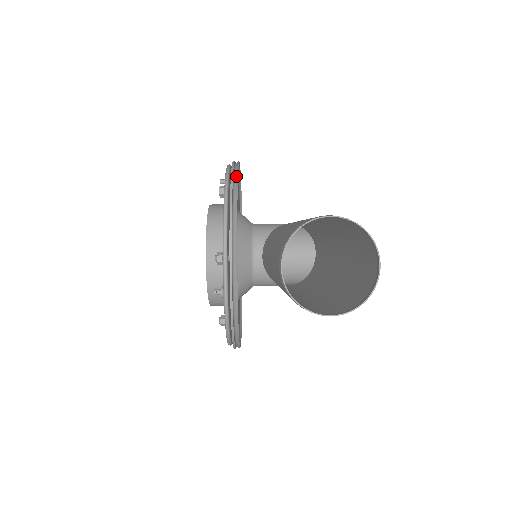
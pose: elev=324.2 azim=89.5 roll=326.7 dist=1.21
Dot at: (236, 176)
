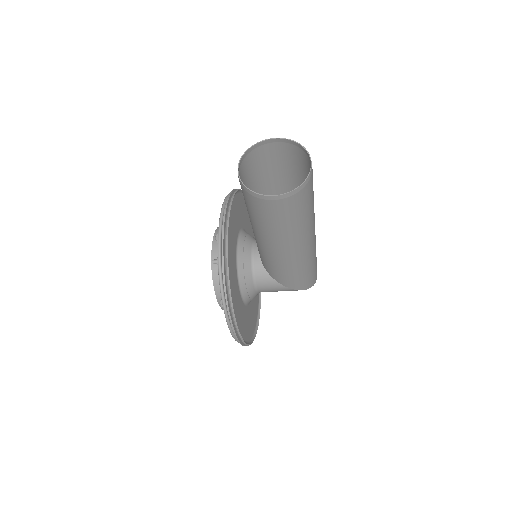
Dot at: (238, 189)
